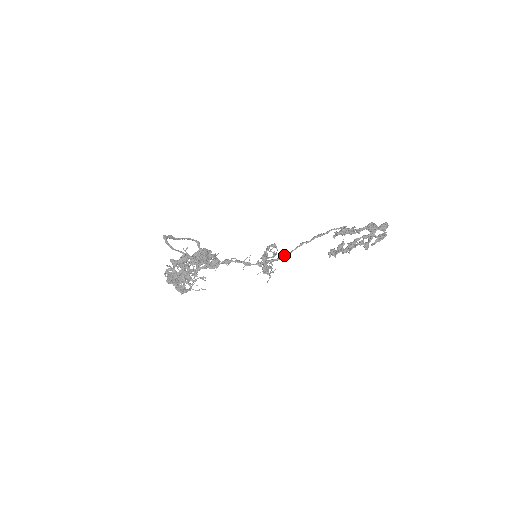
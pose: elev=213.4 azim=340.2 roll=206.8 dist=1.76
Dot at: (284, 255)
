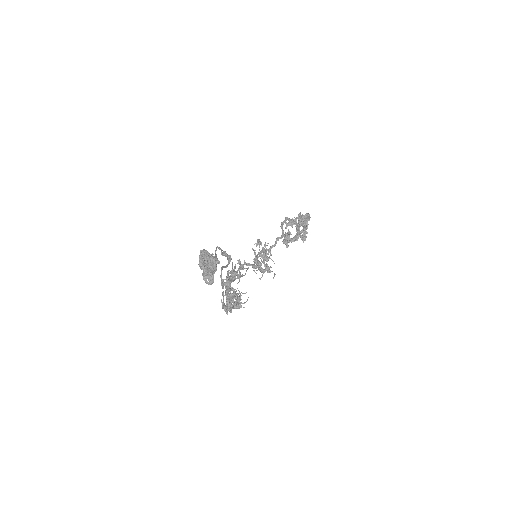
Dot at: (266, 250)
